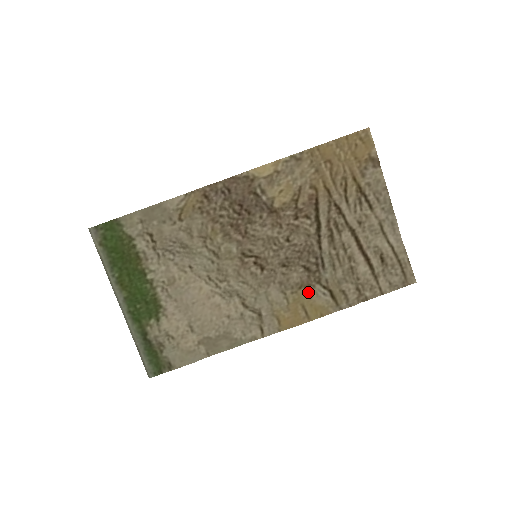
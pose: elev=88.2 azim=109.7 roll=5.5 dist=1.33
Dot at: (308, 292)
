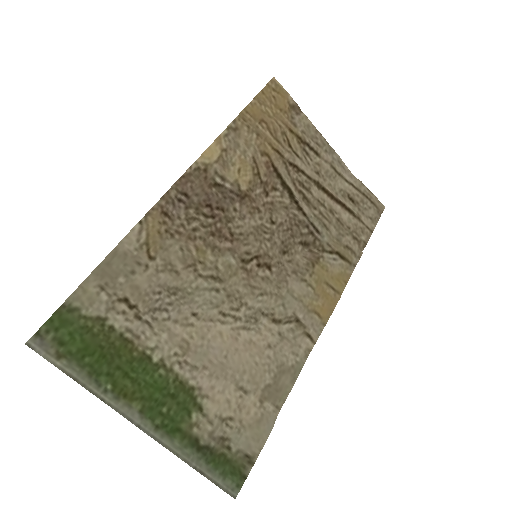
Dot at: (322, 266)
